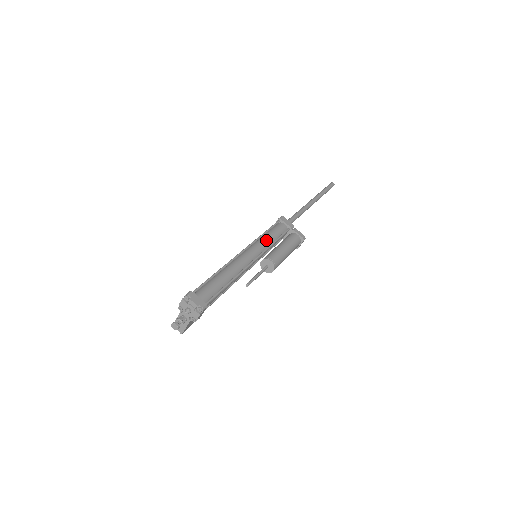
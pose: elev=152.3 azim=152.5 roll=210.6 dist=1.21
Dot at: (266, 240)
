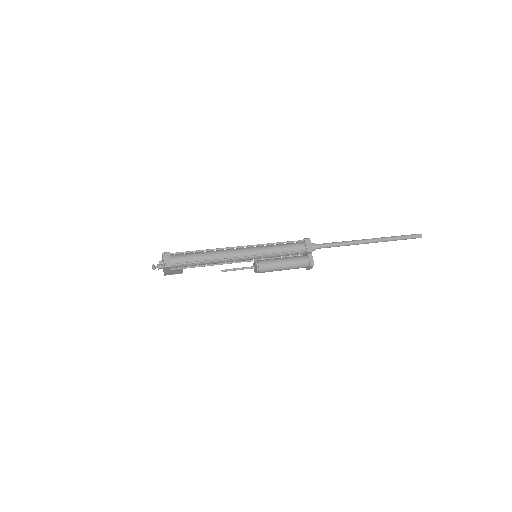
Dot at: (270, 249)
